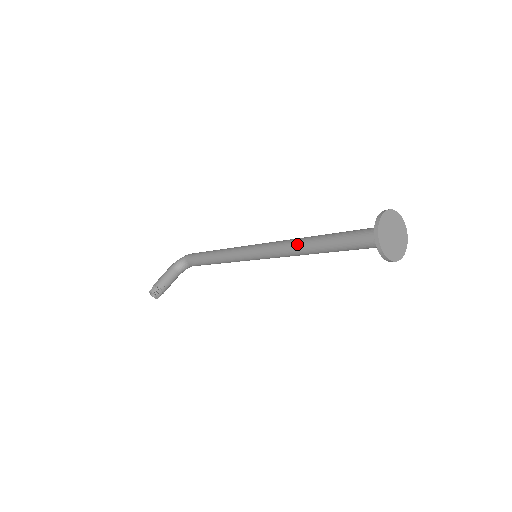
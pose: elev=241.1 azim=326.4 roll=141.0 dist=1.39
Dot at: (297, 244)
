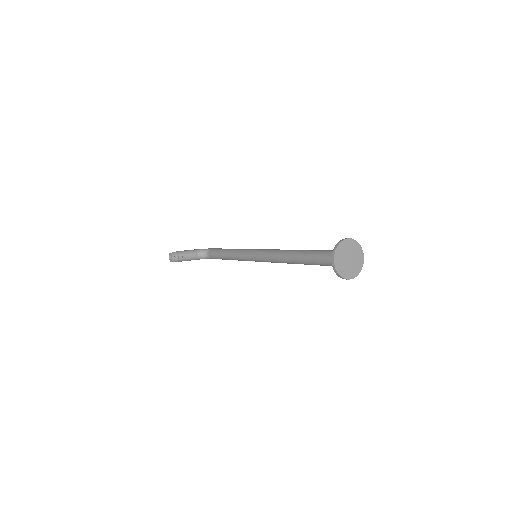
Dot at: (287, 251)
